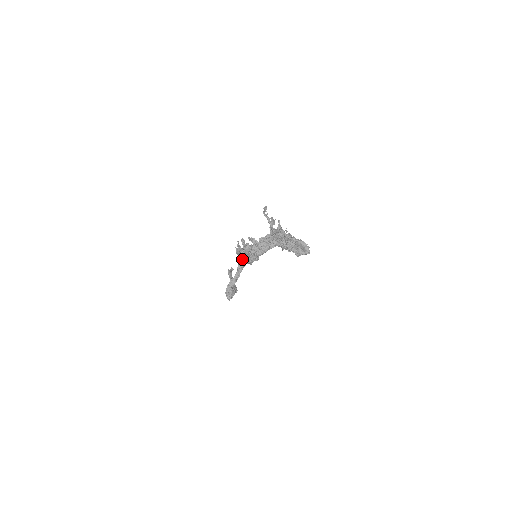
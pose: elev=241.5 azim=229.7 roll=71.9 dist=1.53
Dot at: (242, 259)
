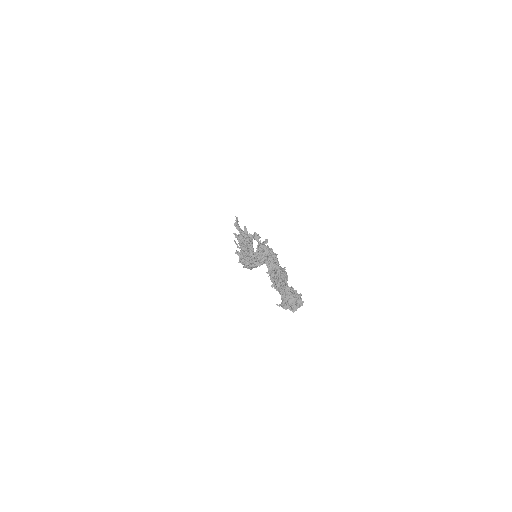
Dot at: occluded
